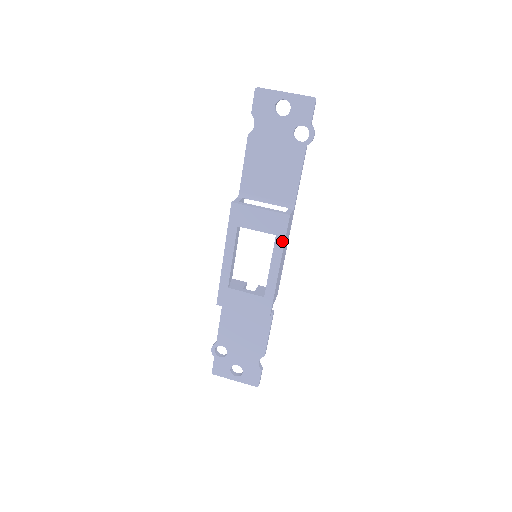
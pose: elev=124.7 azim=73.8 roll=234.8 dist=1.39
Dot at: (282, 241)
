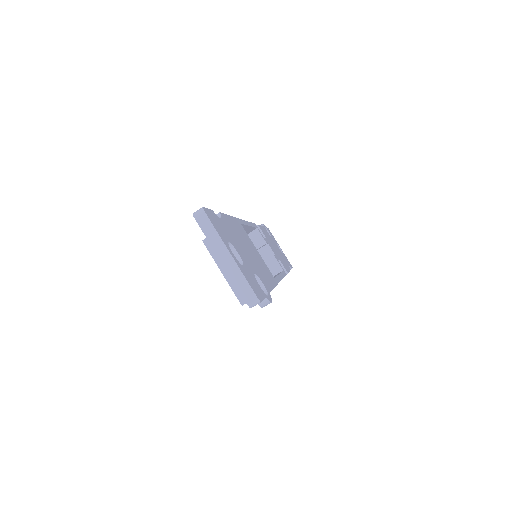
Dot at: occluded
